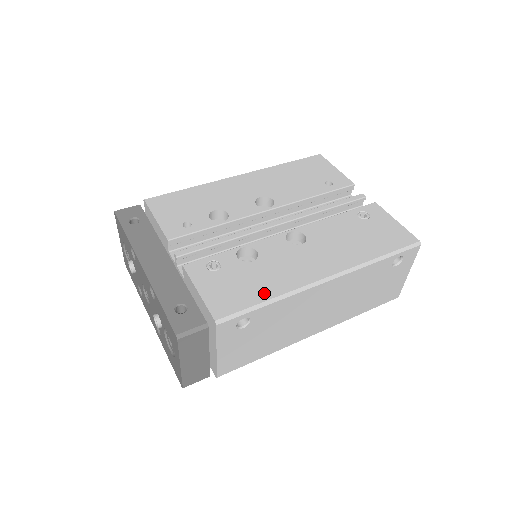
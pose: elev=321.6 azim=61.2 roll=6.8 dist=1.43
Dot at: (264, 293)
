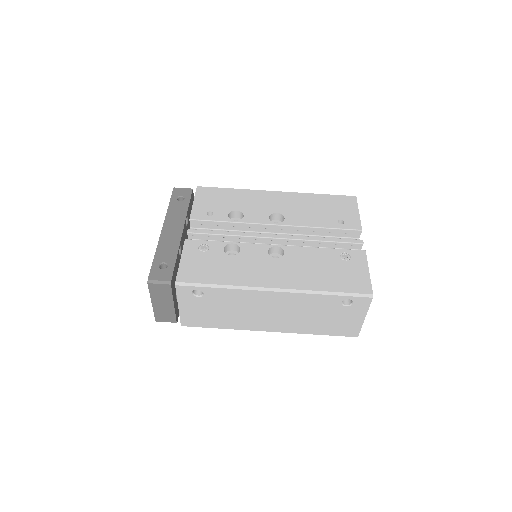
Dot at: (220, 279)
